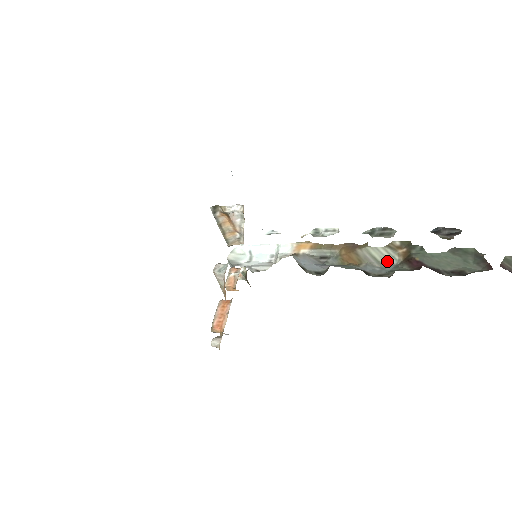
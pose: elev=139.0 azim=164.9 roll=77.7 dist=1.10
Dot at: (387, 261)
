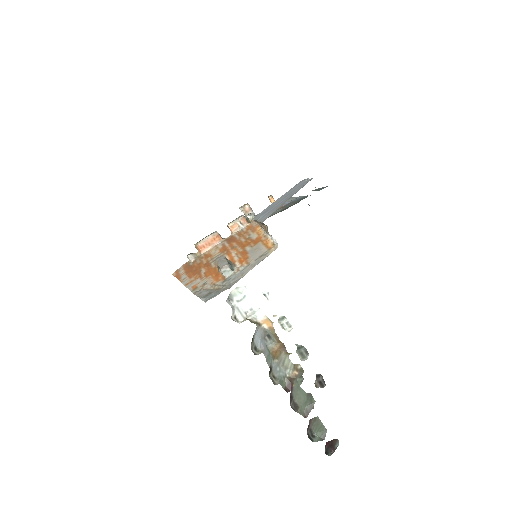
Dot at: (286, 368)
